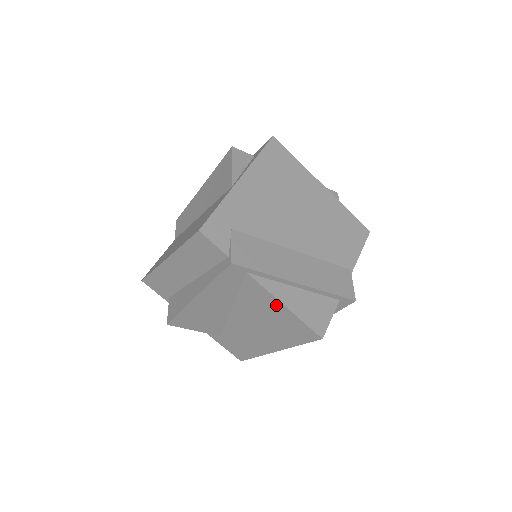
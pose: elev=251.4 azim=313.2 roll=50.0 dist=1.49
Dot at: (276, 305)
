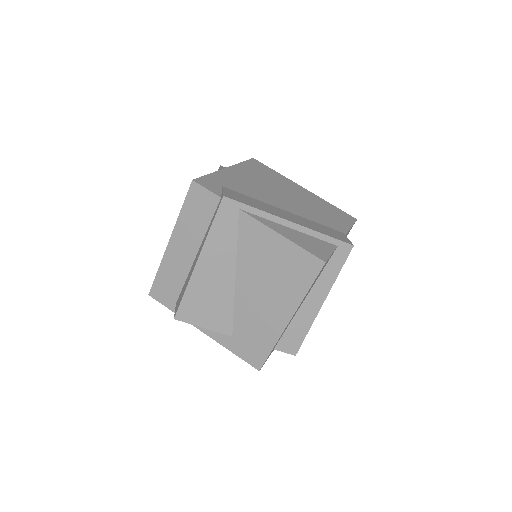
Dot at: (273, 239)
